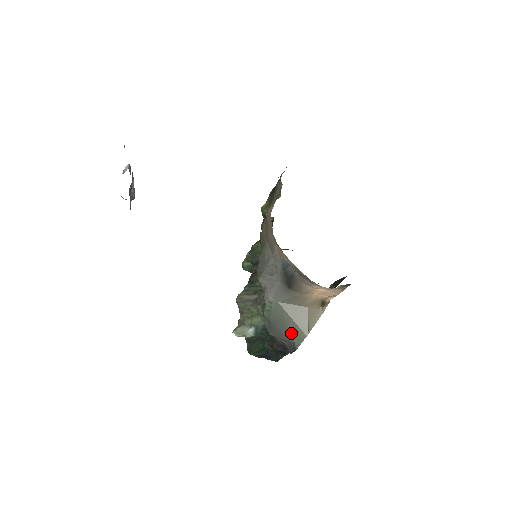
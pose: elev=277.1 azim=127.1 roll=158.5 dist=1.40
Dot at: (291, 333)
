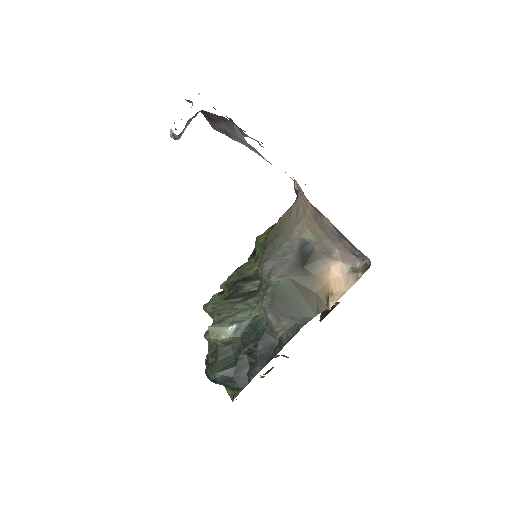
Dot at: (298, 310)
